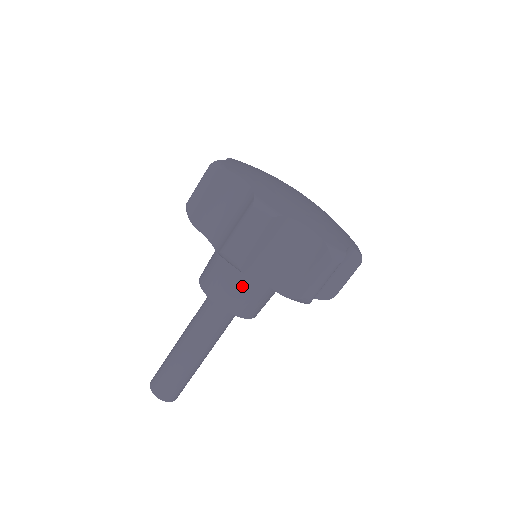
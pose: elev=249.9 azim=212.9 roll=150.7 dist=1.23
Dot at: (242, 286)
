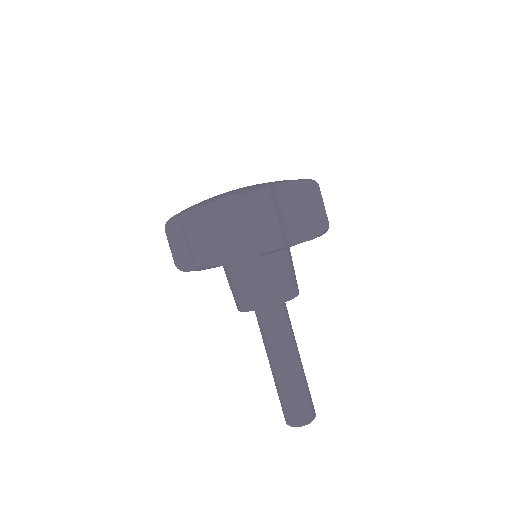
Dot at: (280, 273)
